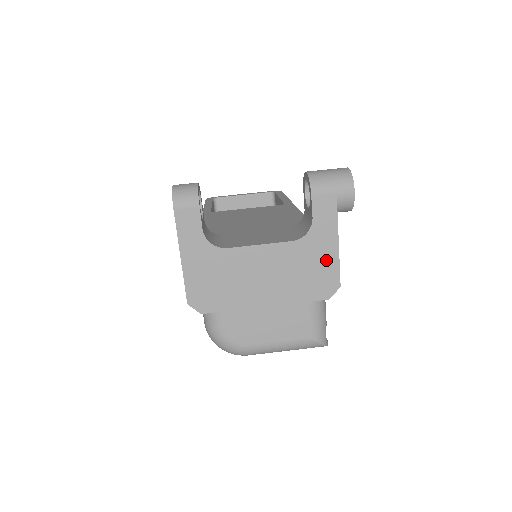
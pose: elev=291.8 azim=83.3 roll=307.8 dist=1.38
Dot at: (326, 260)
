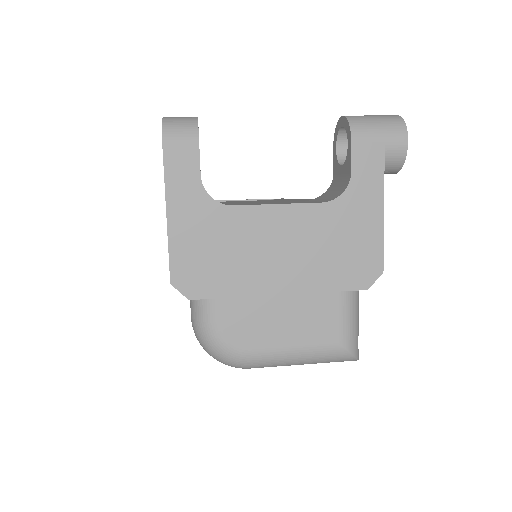
Dot at: (366, 233)
